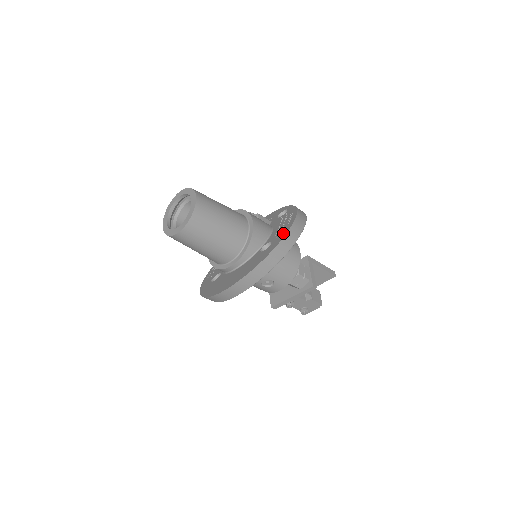
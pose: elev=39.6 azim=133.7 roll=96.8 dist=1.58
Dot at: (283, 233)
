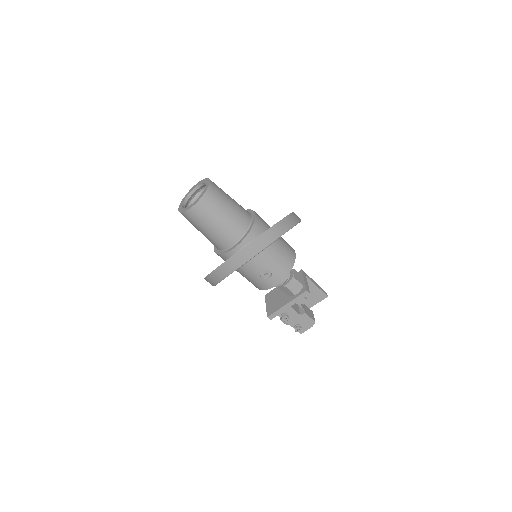
Dot at: occluded
